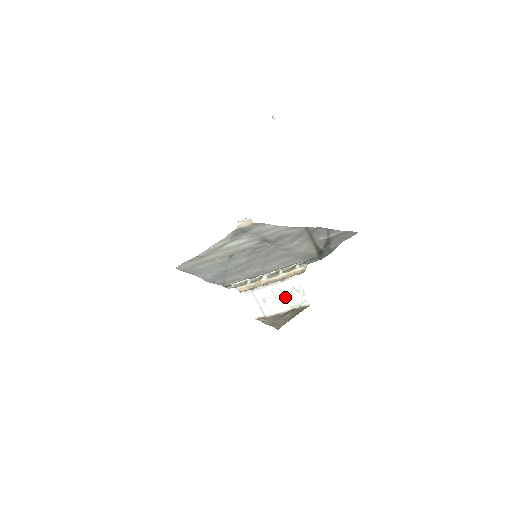
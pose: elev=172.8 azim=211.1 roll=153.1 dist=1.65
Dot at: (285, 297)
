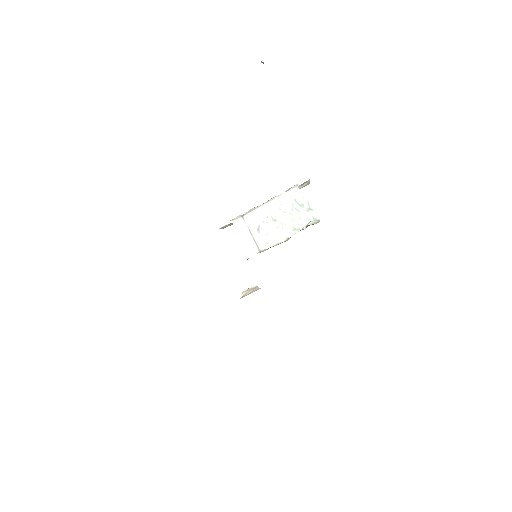
Dot at: (285, 217)
